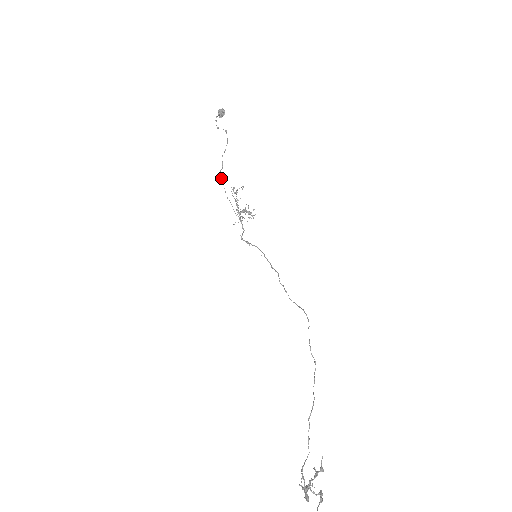
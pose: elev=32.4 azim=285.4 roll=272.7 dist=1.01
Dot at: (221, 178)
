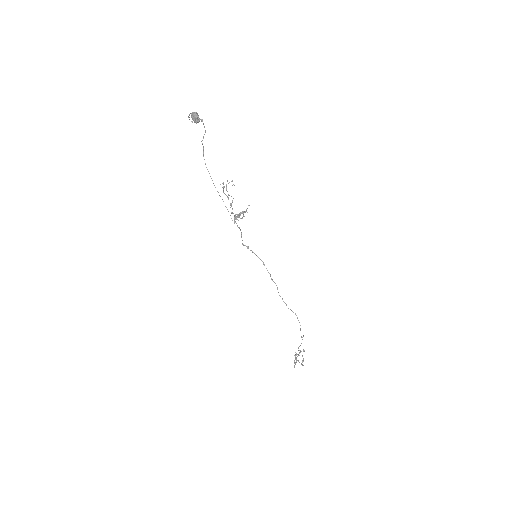
Dot at: occluded
